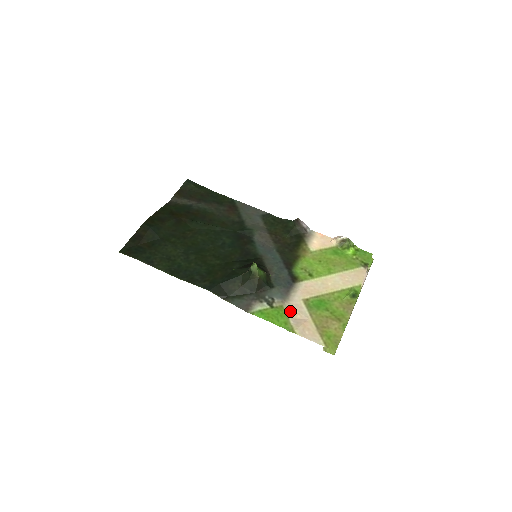
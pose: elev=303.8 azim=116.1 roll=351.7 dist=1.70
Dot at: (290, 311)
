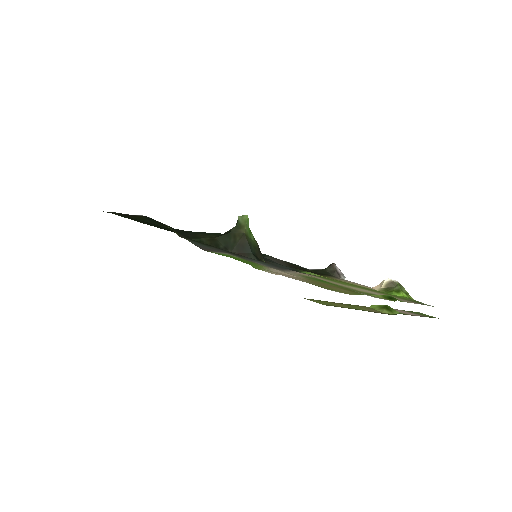
Dot at: occluded
